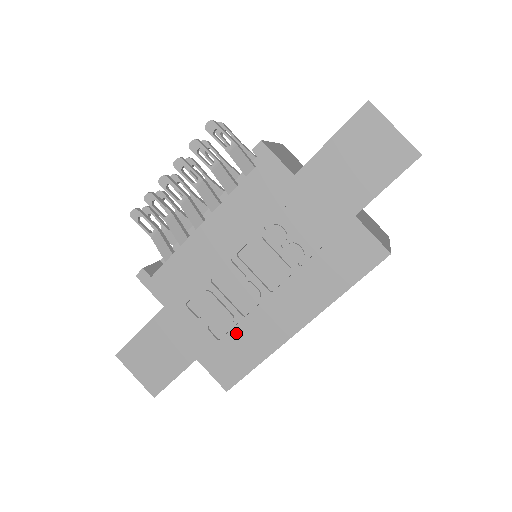
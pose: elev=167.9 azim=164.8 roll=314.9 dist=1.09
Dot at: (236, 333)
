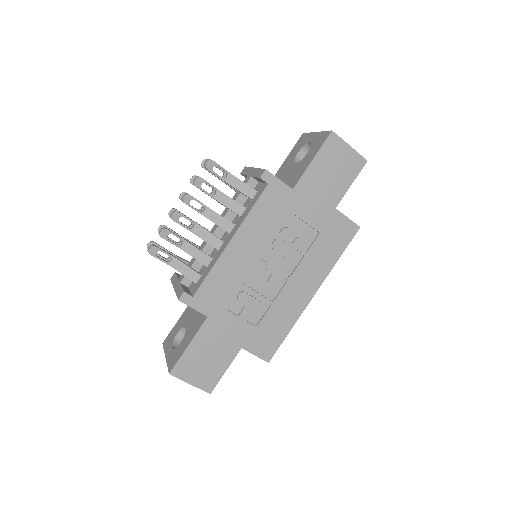
Dot at: (269, 316)
